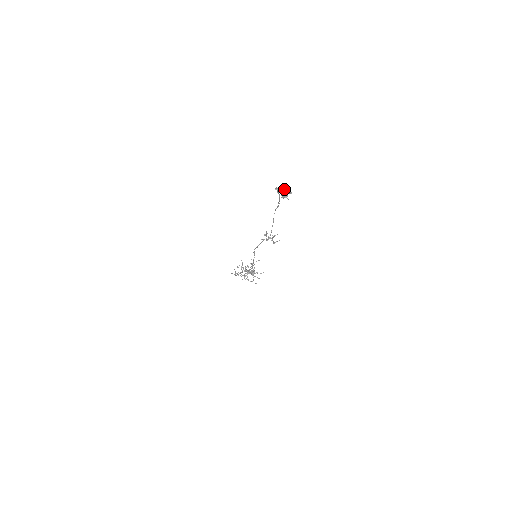
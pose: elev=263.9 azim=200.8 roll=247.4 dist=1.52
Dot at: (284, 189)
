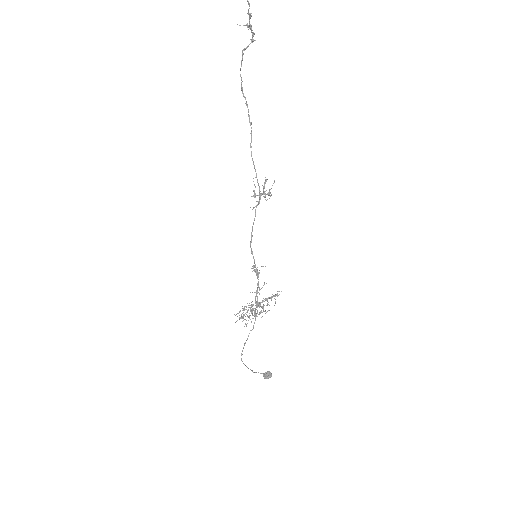
Dot at: (244, 25)
